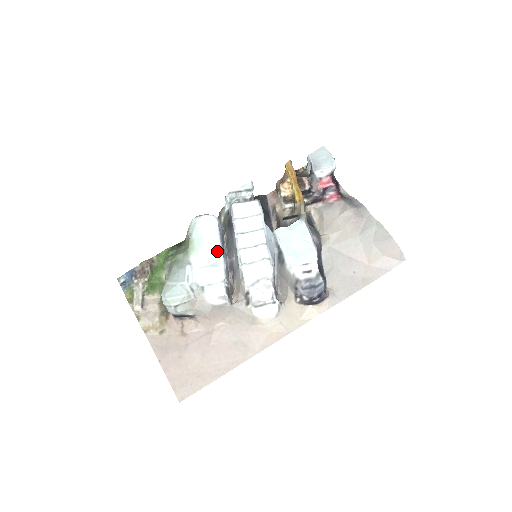
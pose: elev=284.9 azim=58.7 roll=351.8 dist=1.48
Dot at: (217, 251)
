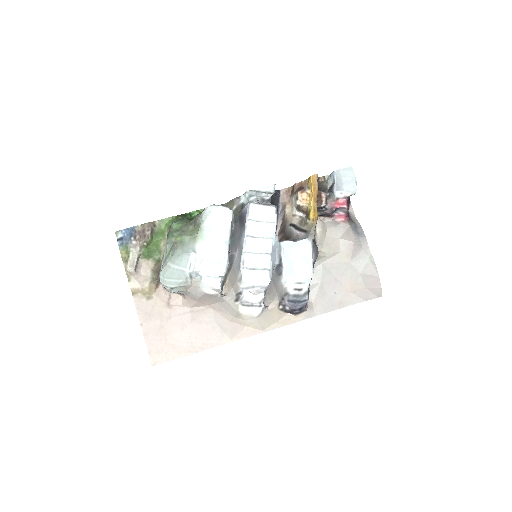
Dot at: (224, 248)
